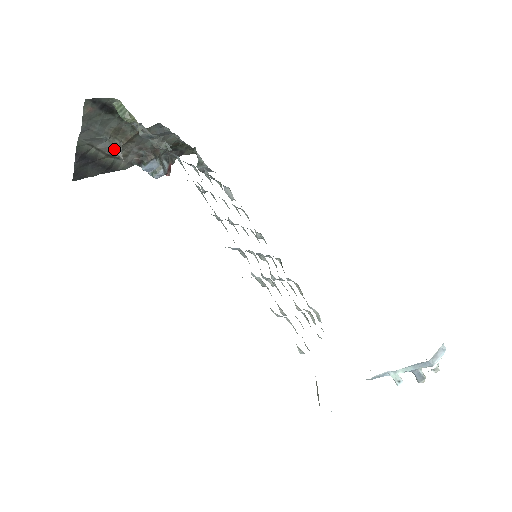
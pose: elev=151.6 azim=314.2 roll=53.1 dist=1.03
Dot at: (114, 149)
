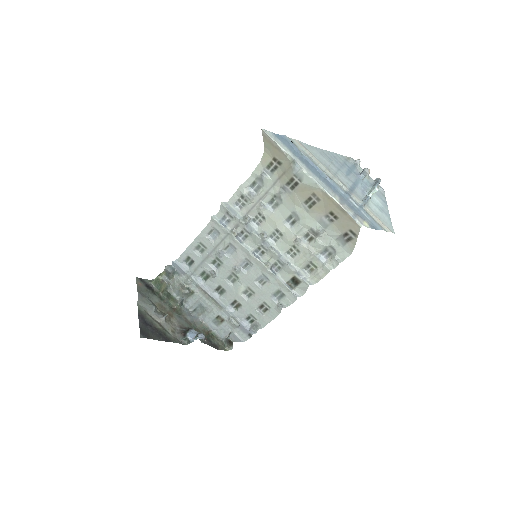
Dot at: (162, 317)
